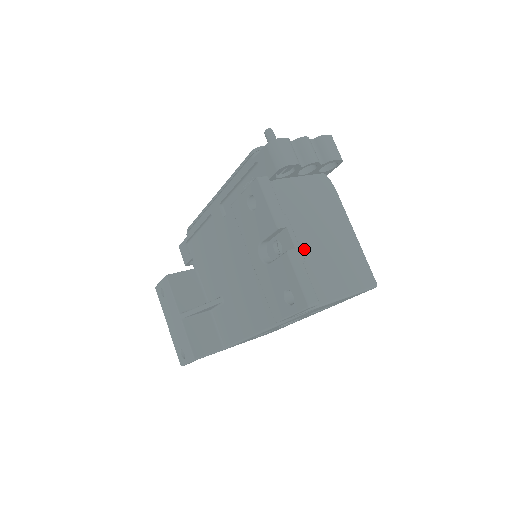
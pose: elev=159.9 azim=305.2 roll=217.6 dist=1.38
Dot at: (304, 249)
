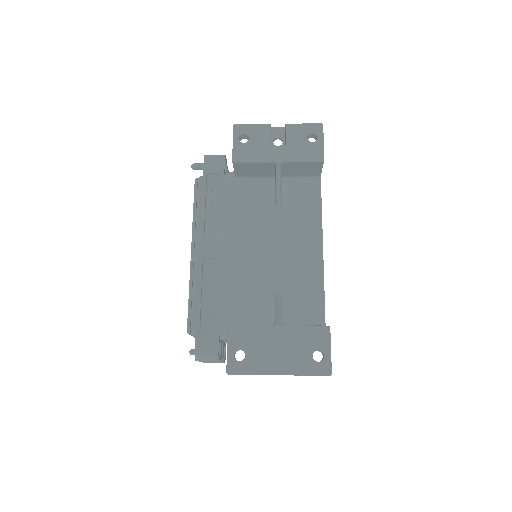
Dot at: occluded
